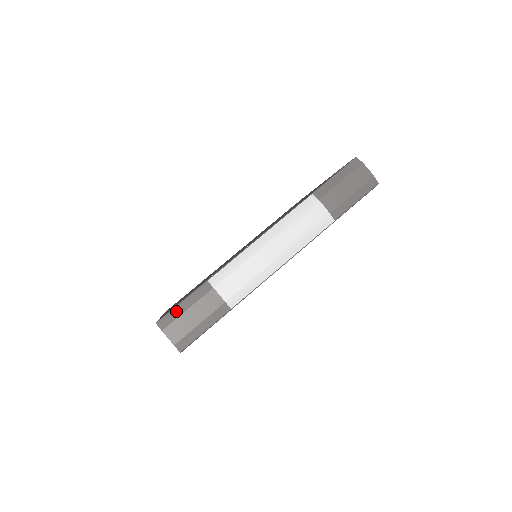
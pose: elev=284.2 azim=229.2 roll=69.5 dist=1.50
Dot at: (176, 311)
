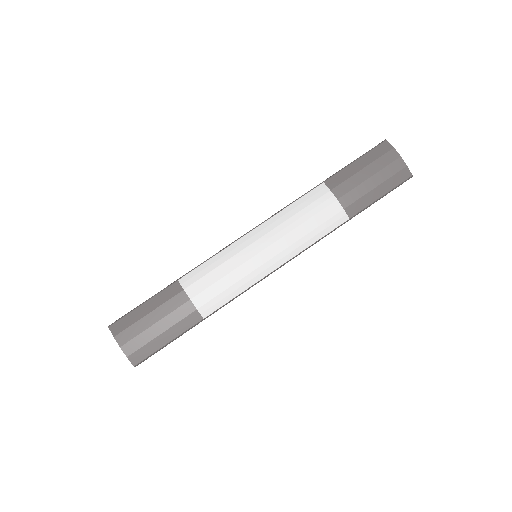
Dot at: (134, 314)
